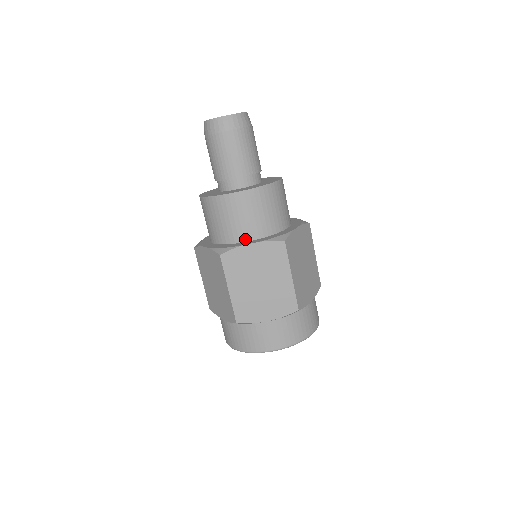
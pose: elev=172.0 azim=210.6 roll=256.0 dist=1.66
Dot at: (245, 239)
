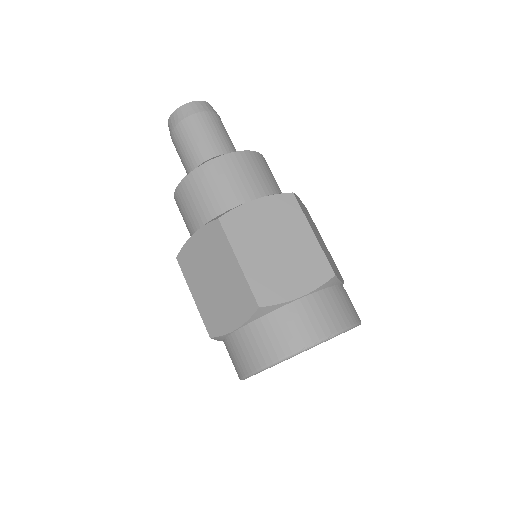
Dot at: occluded
